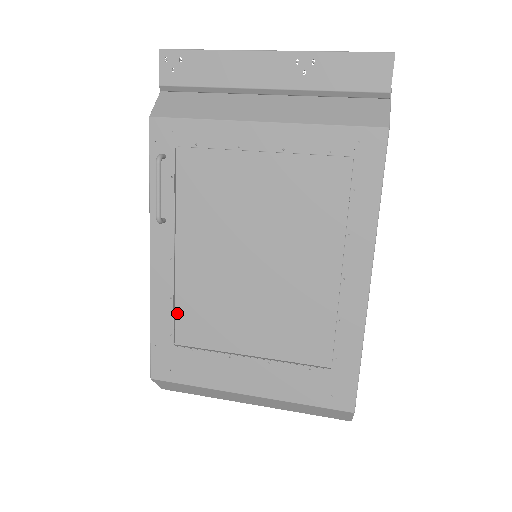
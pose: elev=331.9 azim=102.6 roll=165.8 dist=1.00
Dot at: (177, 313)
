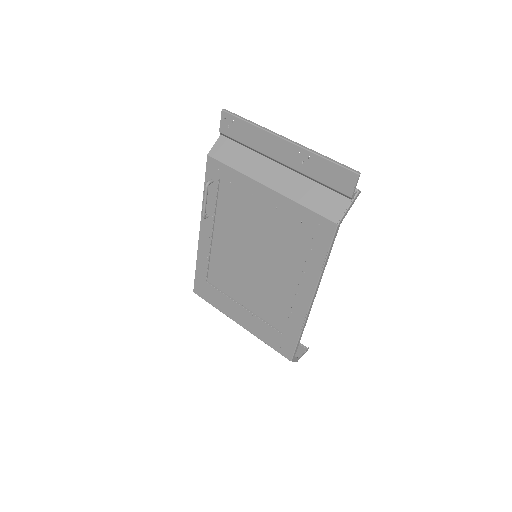
Dot at: (210, 266)
